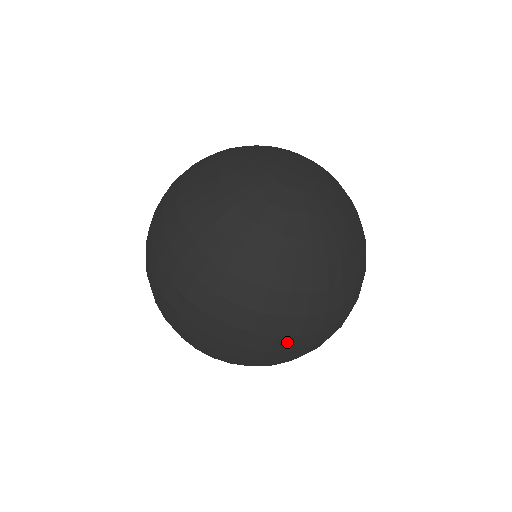
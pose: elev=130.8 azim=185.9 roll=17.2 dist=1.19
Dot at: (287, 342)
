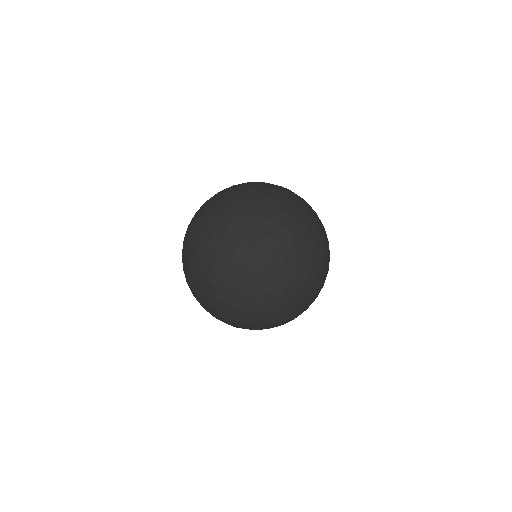
Dot at: occluded
